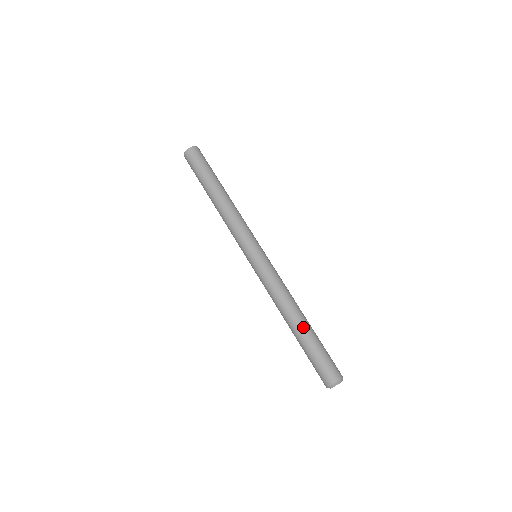
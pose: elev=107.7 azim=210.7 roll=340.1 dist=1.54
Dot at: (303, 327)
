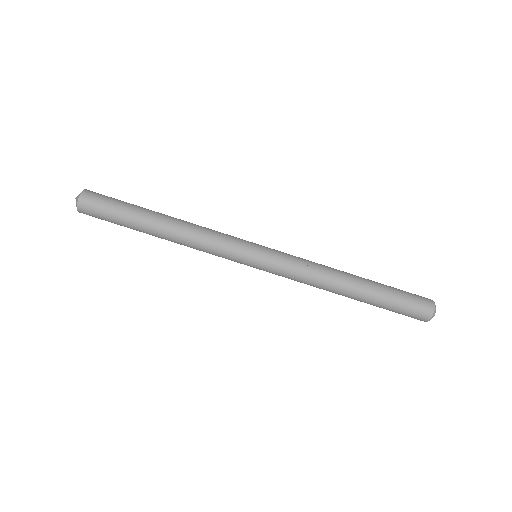
Dot at: (365, 283)
